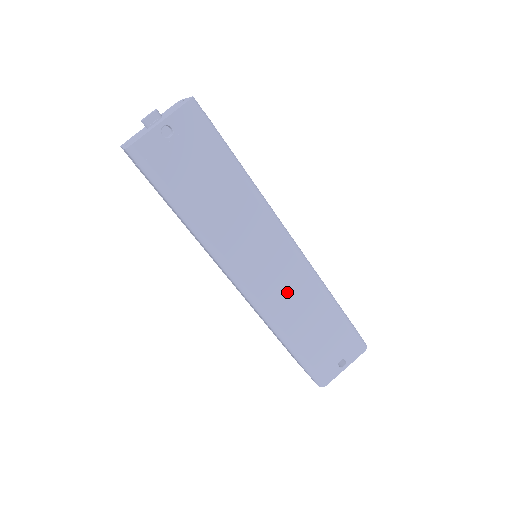
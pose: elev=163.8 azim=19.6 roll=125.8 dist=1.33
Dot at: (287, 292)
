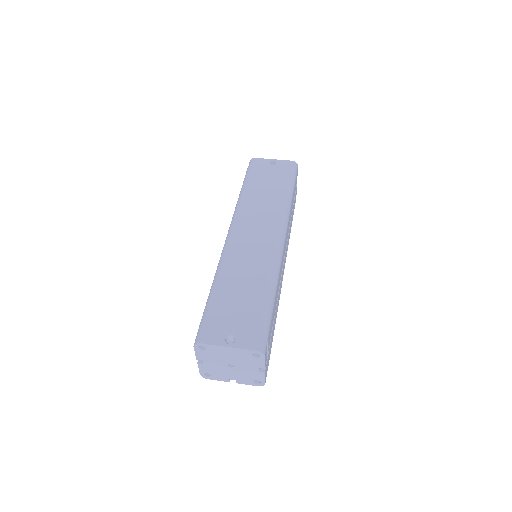
Dot at: (249, 256)
